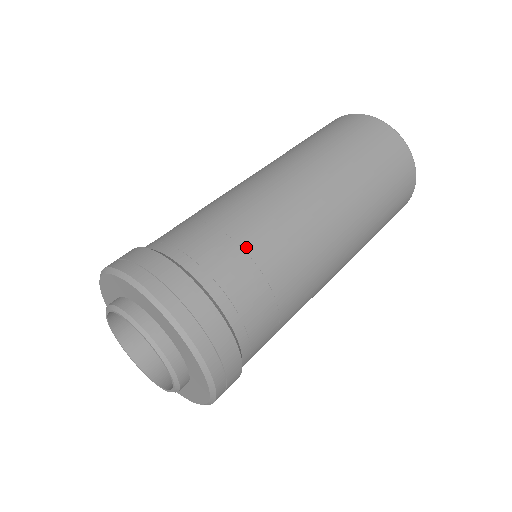
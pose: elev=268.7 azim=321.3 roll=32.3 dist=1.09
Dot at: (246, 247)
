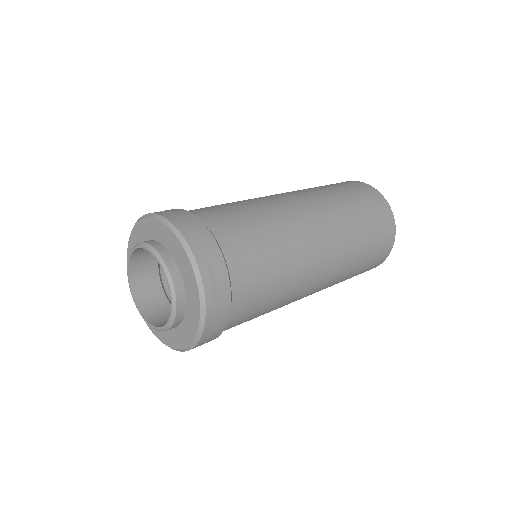
Dot at: (270, 289)
